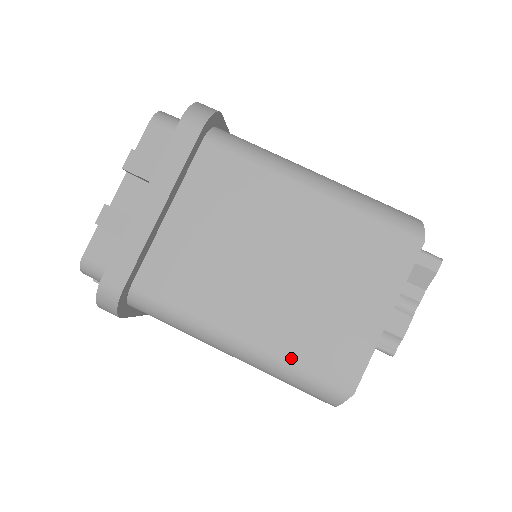
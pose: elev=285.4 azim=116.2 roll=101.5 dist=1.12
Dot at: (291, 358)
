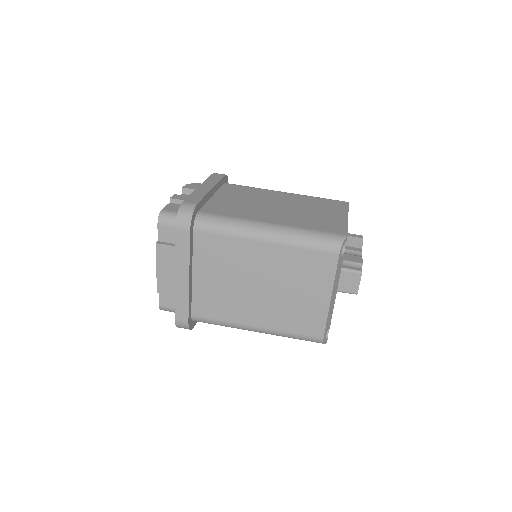
Dot at: (305, 227)
